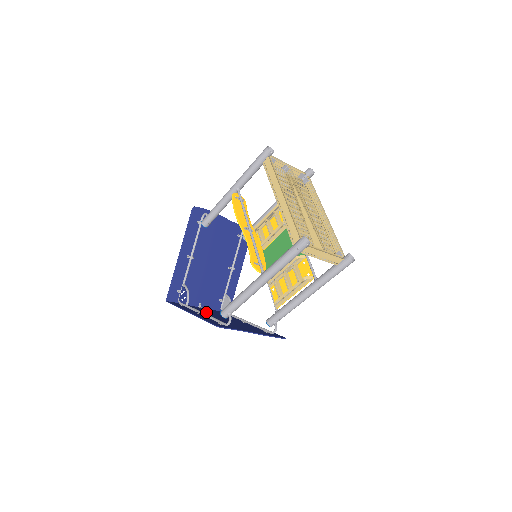
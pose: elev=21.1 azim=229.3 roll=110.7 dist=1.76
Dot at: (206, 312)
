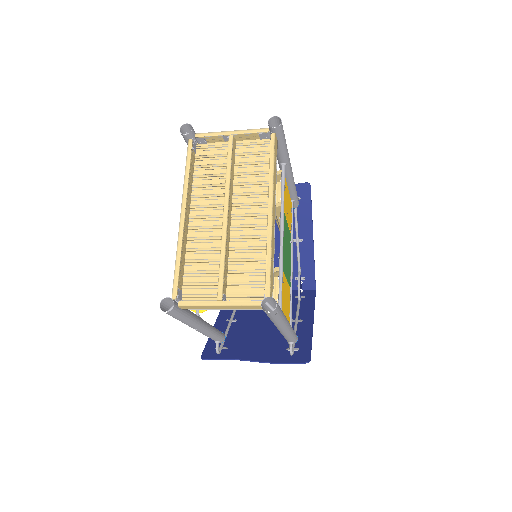
Dot at: occluded
